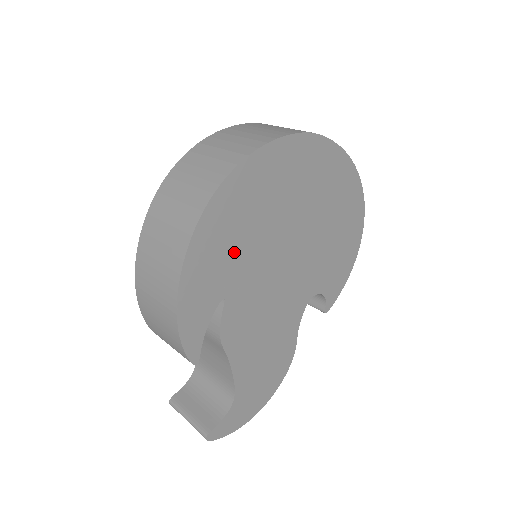
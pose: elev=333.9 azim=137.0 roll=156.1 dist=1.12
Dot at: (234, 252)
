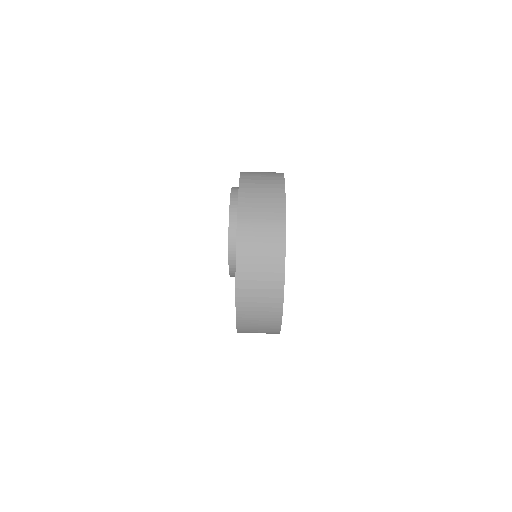
Dot at: occluded
